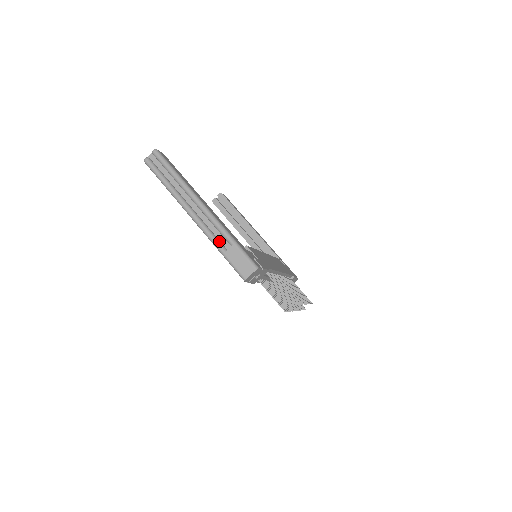
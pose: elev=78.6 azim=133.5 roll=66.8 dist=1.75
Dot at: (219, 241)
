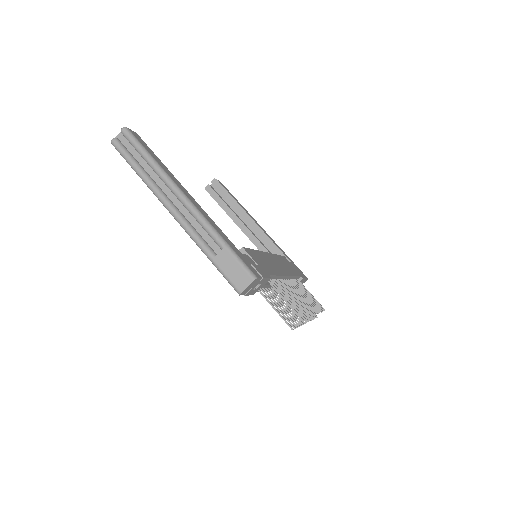
Dot at: (206, 243)
